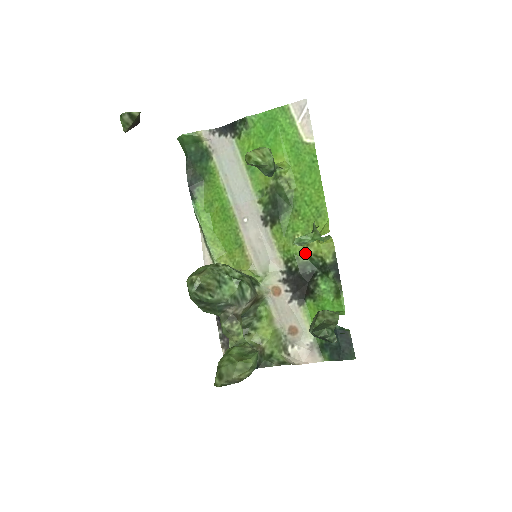
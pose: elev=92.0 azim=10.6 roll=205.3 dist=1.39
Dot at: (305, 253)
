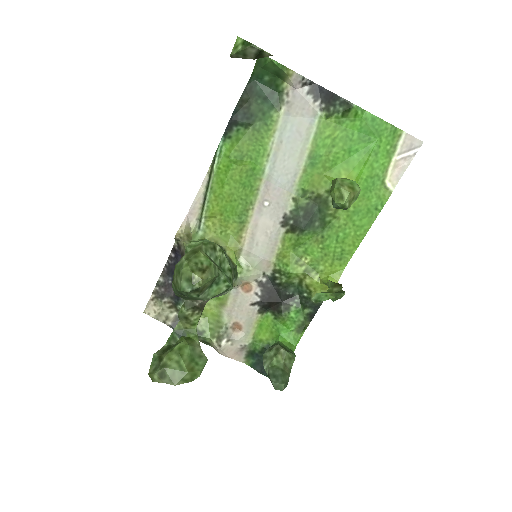
Dot at: (299, 277)
